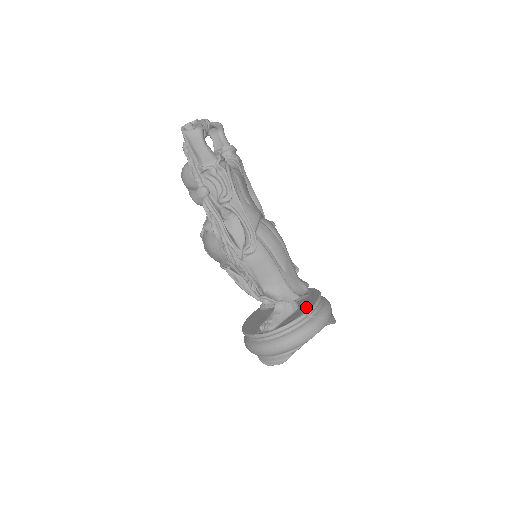
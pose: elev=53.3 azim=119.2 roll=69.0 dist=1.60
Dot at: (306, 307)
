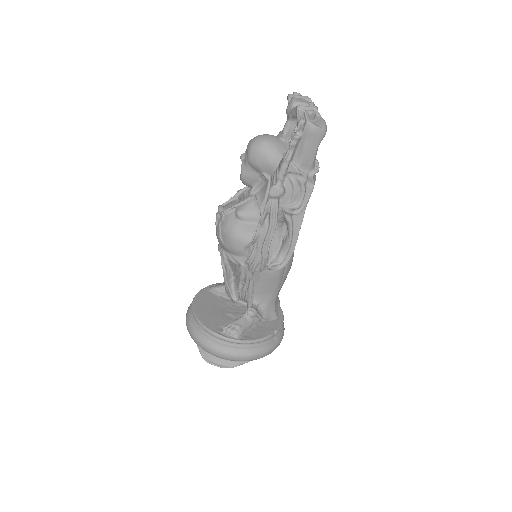
Dot at: (272, 325)
